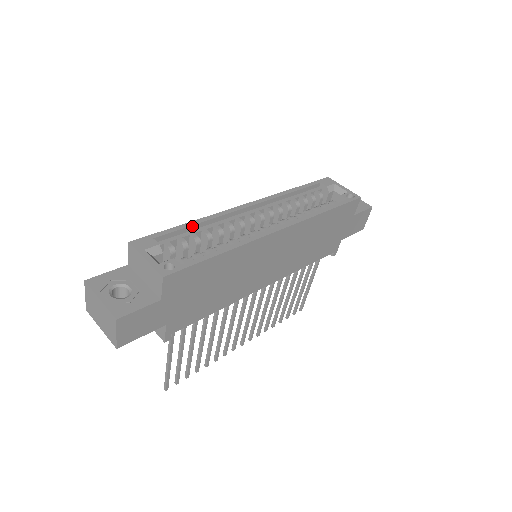
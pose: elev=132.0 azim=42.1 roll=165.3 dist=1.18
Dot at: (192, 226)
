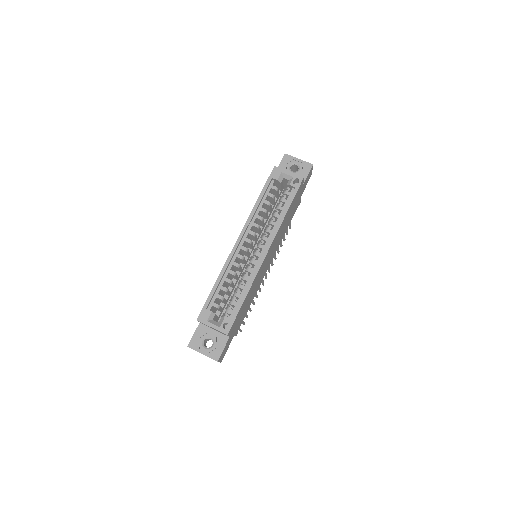
Dot at: (219, 284)
